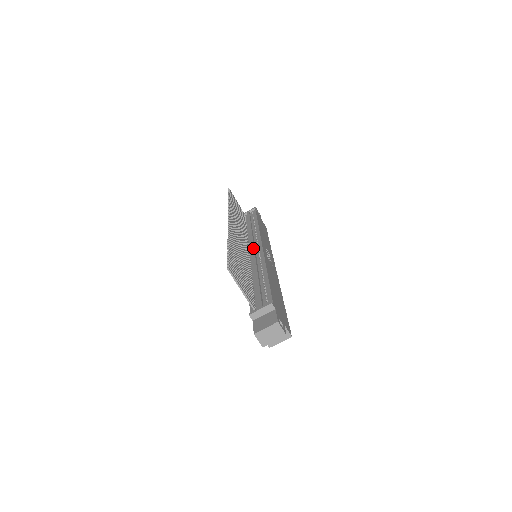
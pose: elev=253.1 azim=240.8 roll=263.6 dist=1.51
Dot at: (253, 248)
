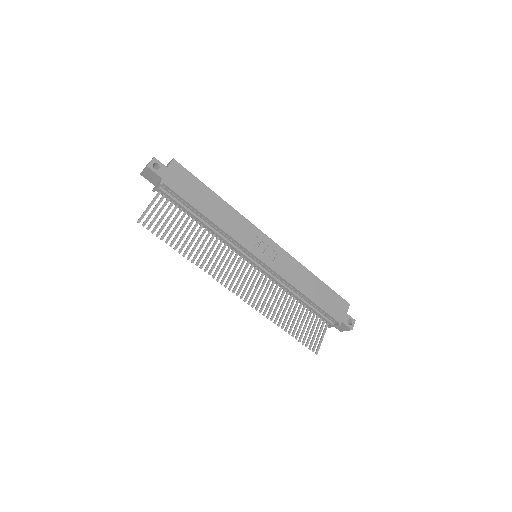
Dot at: (256, 266)
